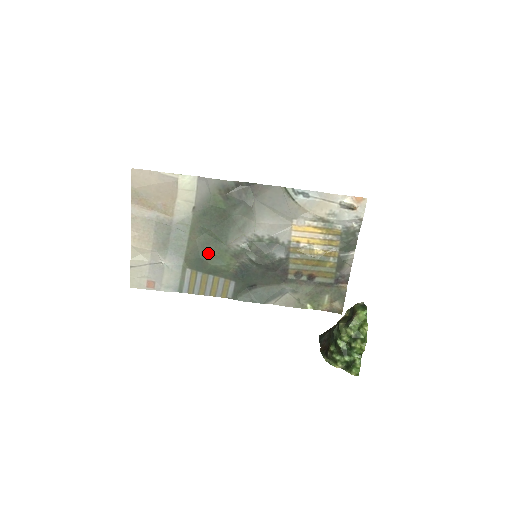
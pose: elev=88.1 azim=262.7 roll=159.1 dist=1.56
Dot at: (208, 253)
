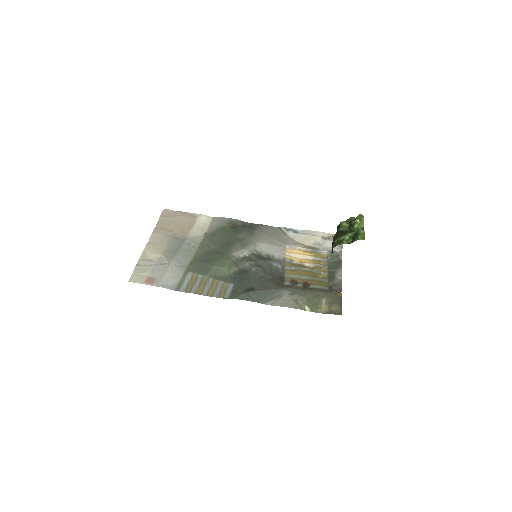
Dot at: (212, 259)
